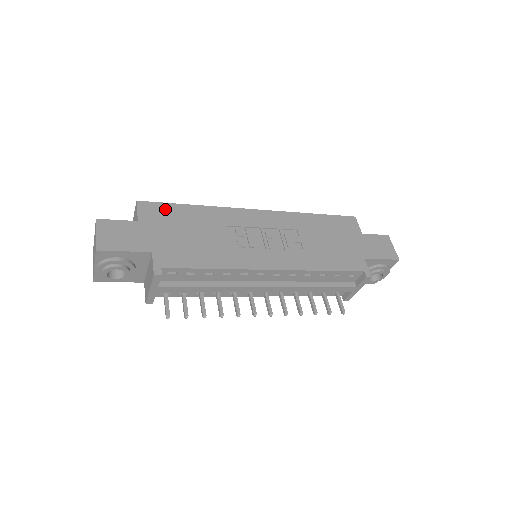
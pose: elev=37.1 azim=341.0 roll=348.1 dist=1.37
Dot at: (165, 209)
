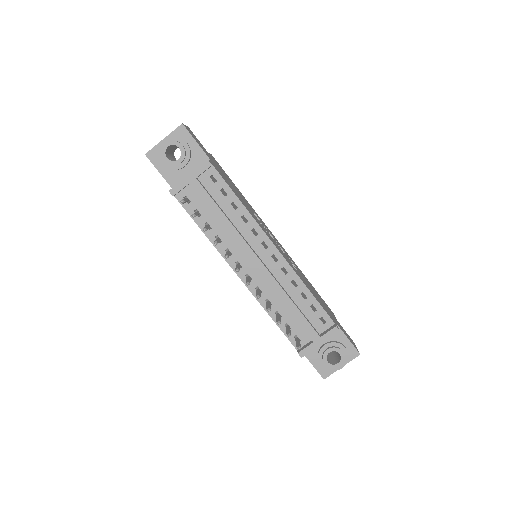
Dot at: (224, 172)
